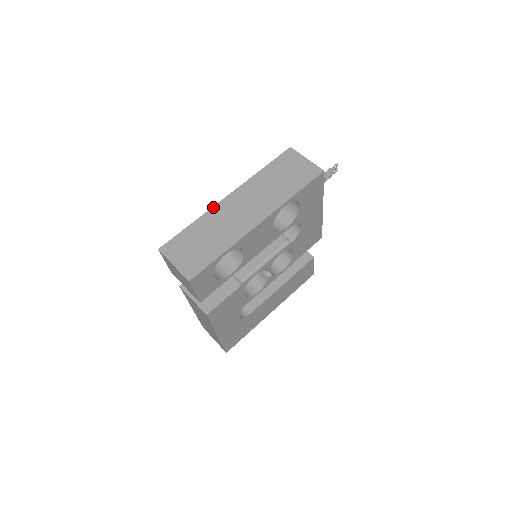
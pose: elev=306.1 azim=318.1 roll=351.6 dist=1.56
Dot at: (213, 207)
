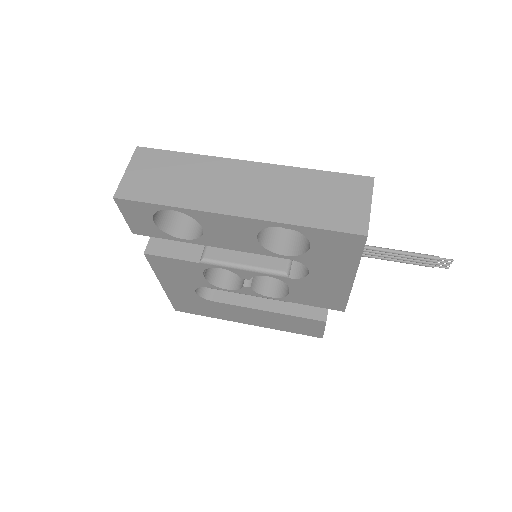
Dot at: (224, 158)
